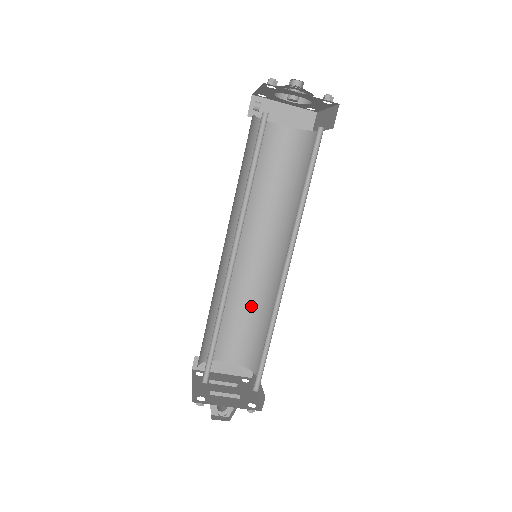
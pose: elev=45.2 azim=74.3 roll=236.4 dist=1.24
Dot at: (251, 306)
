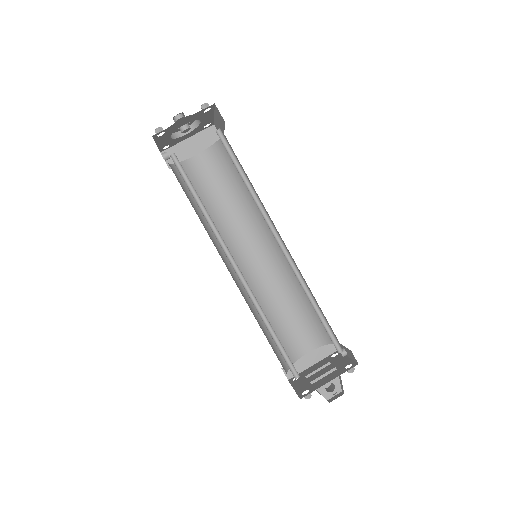
Dot at: (289, 296)
